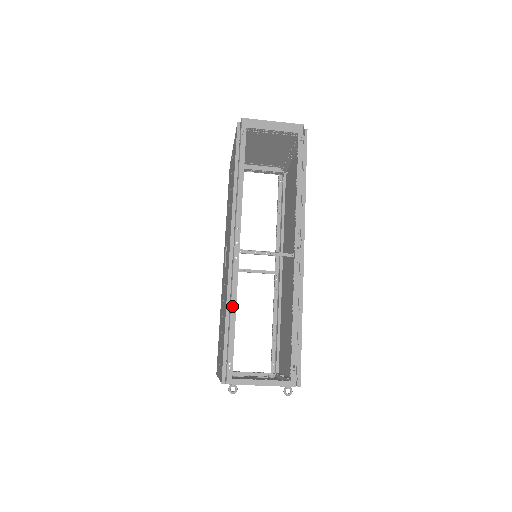
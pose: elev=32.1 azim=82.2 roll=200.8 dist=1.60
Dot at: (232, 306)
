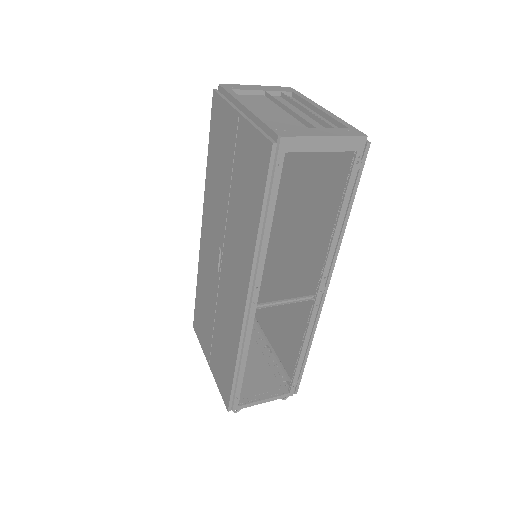
Dot at: (243, 358)
